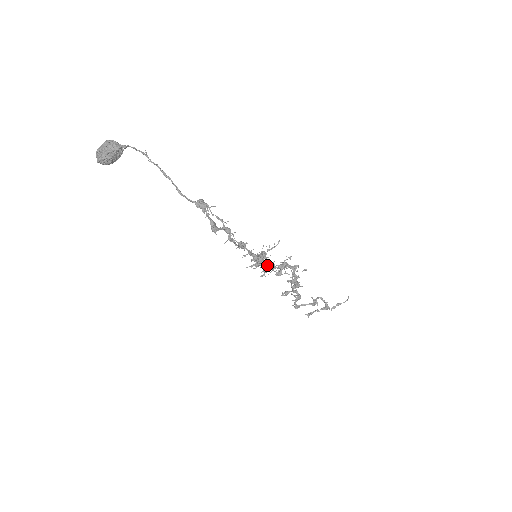
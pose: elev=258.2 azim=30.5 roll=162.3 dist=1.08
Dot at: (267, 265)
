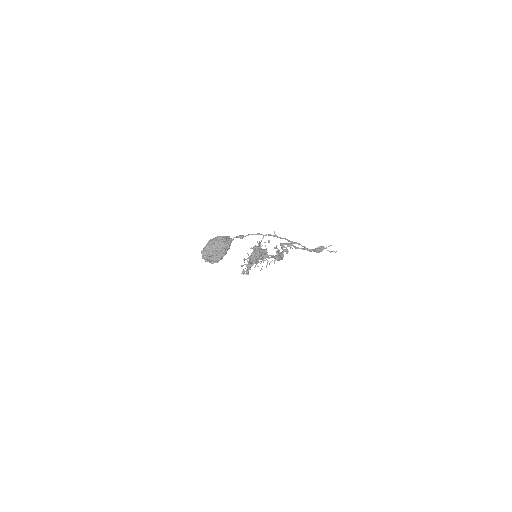
Dot at: occluded
